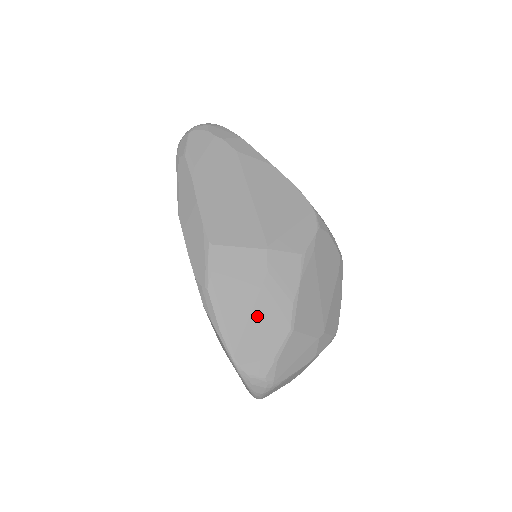
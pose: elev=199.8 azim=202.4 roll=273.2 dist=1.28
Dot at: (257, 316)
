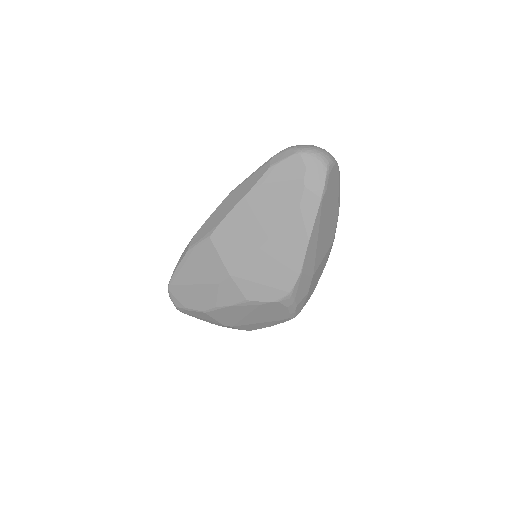
Dot at: (194, 289)
